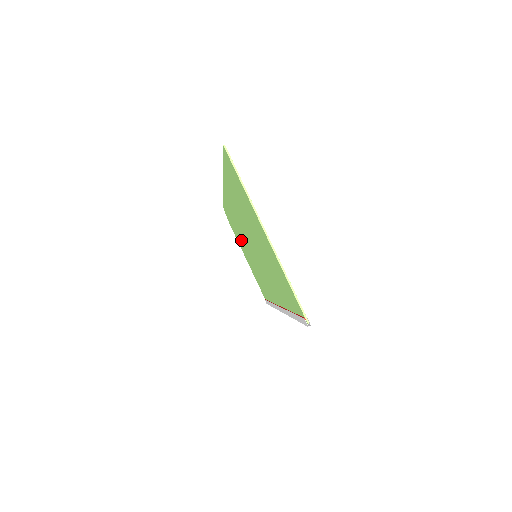
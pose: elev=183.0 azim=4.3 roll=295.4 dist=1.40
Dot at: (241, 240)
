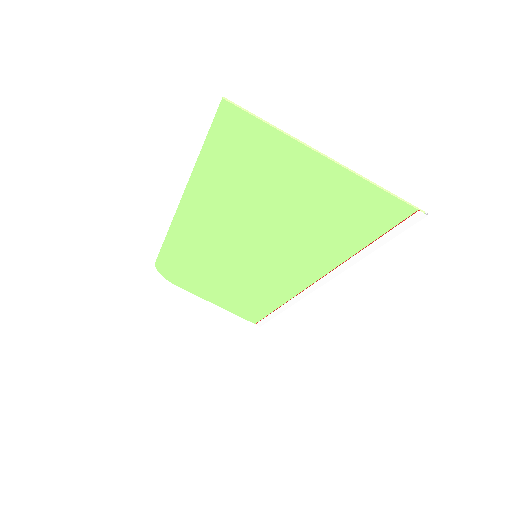
Dot at: (206, 274)
